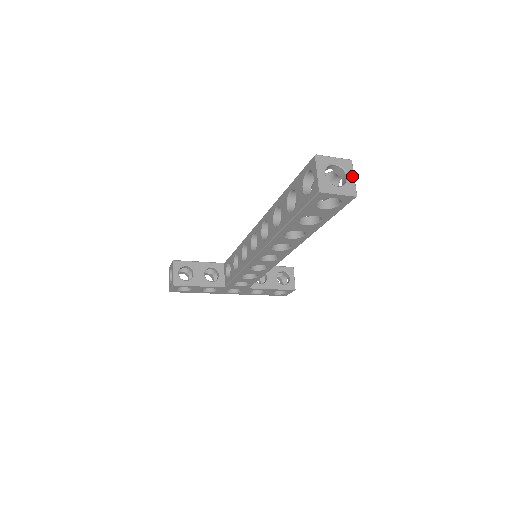
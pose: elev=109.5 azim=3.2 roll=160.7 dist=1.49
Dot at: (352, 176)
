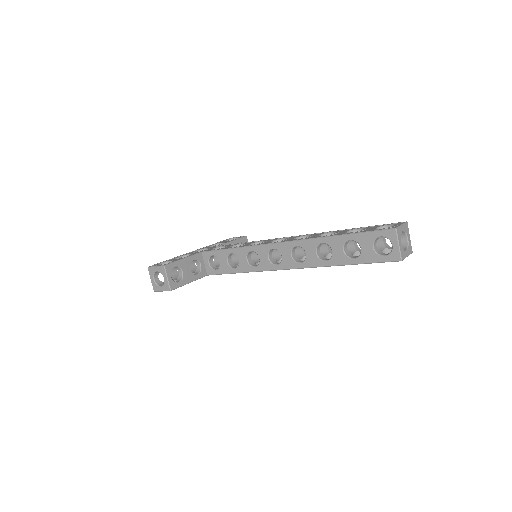
Dot at: (409, 237)
